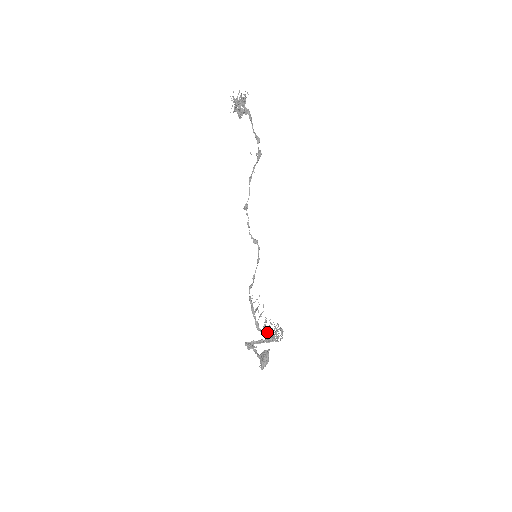
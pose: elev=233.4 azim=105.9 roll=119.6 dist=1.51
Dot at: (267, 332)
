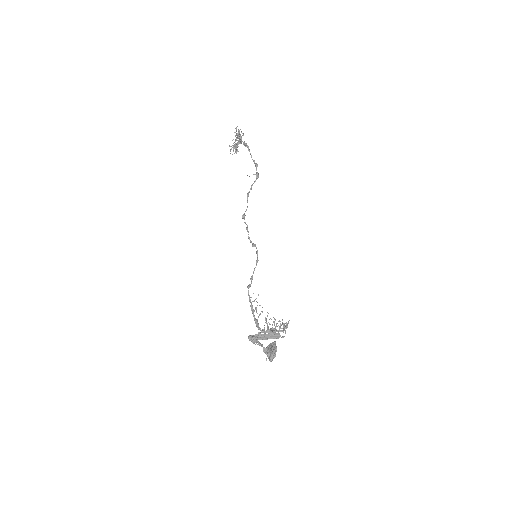
Dot at: (268, 329)
